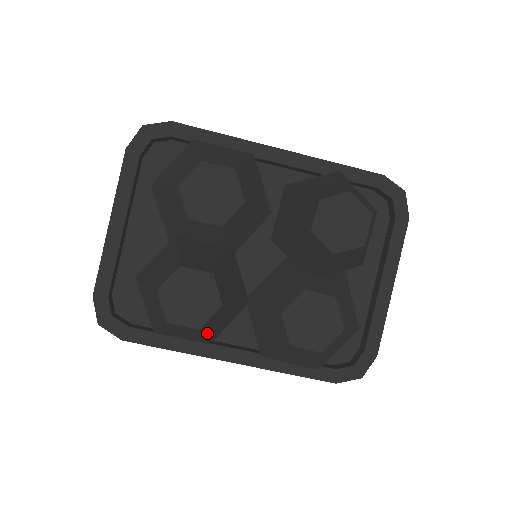
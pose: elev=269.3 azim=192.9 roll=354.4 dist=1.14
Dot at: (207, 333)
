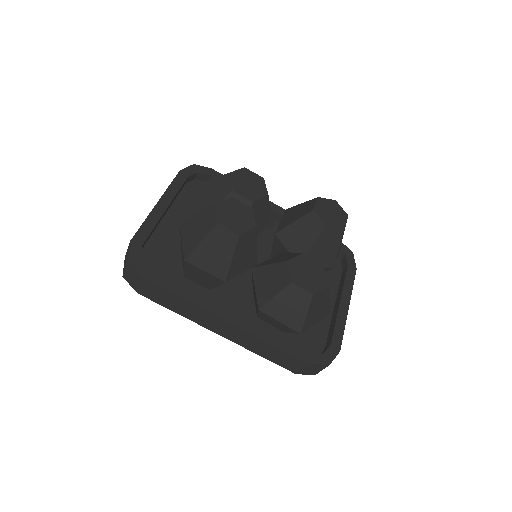
Dot at: (235, 254)
